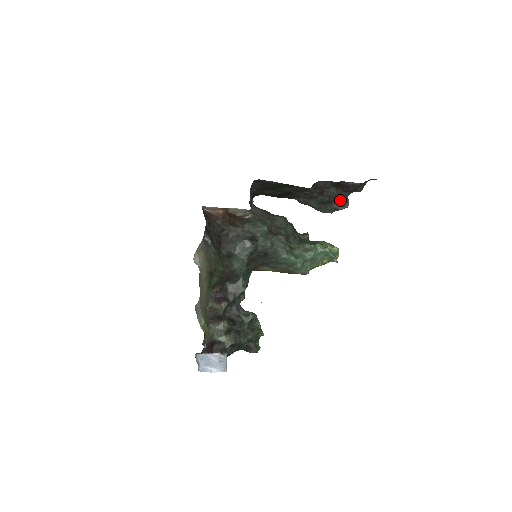
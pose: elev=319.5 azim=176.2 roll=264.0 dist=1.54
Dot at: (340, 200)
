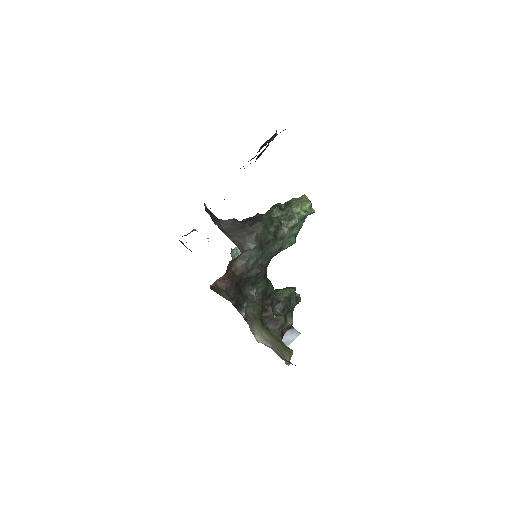
Dot at: occluded
